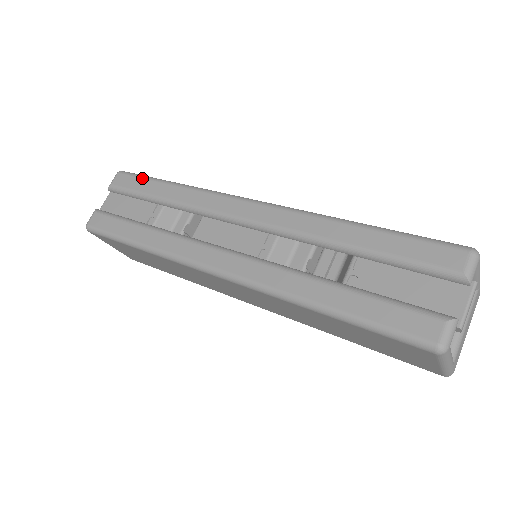
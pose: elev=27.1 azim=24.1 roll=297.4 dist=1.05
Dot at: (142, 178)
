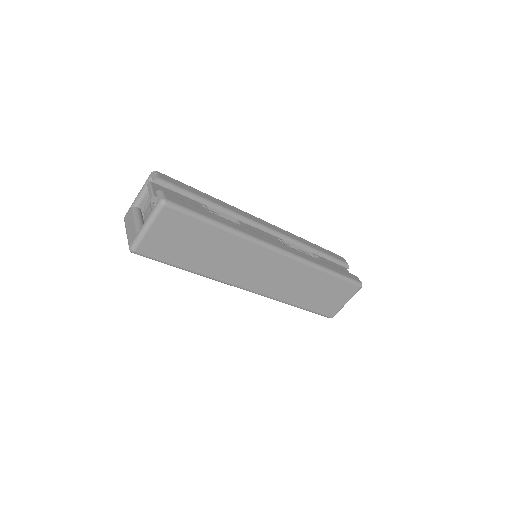
Dot at: (185, 184)
